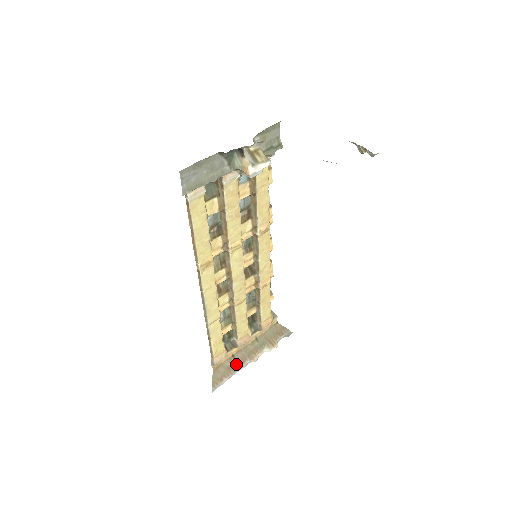
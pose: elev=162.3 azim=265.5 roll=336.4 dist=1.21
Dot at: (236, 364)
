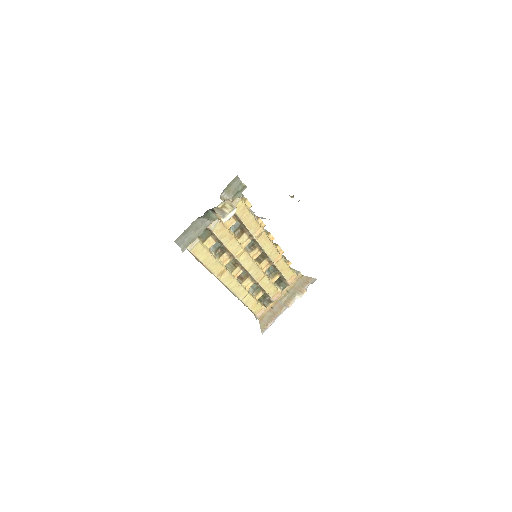
Dot at: (276, 312)
